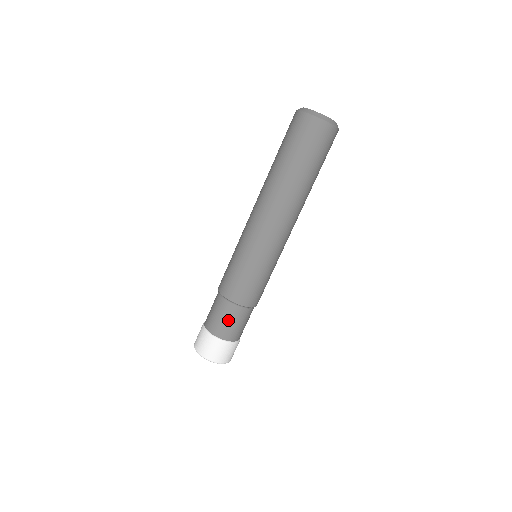
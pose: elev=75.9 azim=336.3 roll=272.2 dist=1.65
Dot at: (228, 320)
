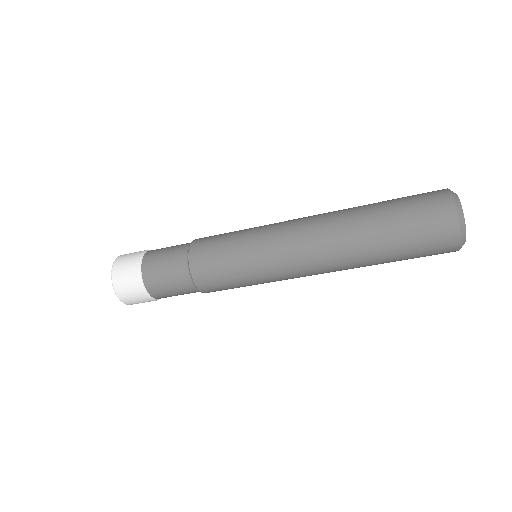
Dot at: (169, 280)
